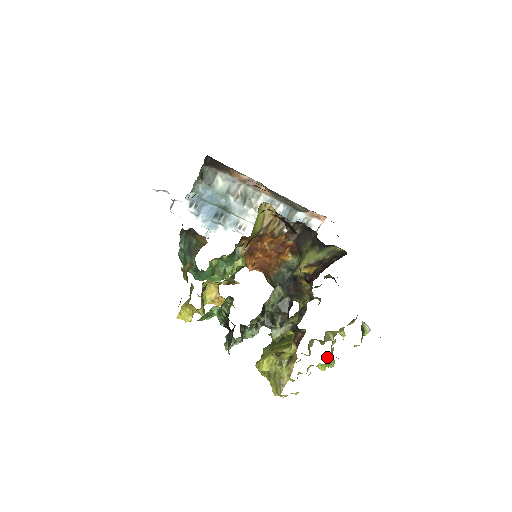
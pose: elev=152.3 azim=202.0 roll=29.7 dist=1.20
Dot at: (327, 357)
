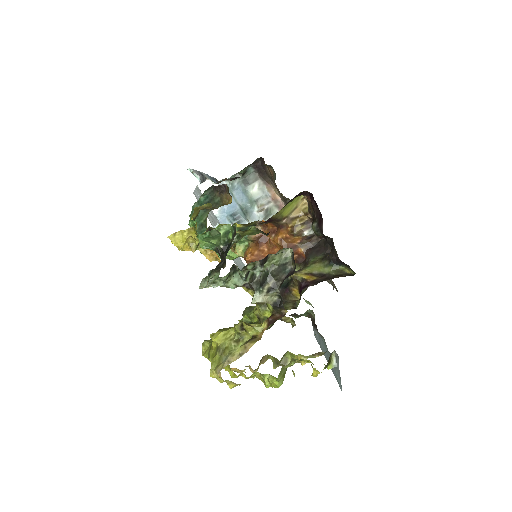
Dot at: (282, 367)
